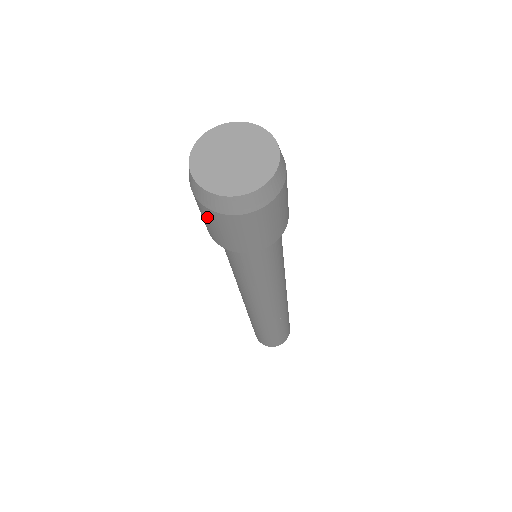
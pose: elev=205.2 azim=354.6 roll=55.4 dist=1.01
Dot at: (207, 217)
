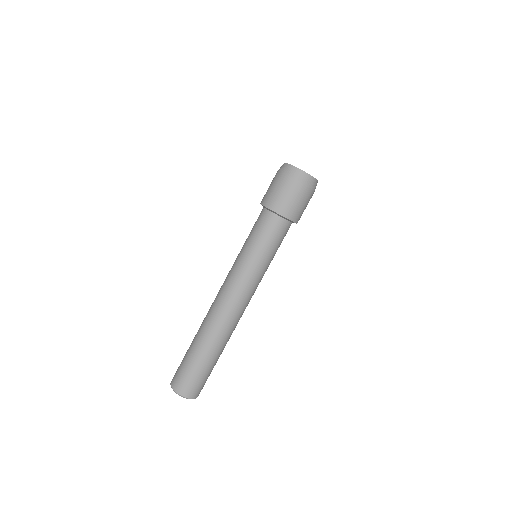
Dot at: (278, 183)
